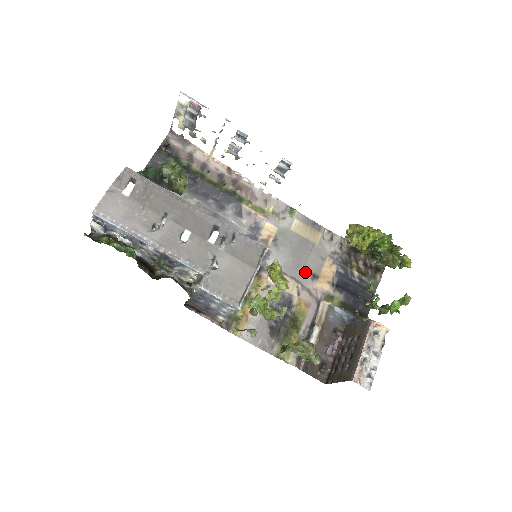
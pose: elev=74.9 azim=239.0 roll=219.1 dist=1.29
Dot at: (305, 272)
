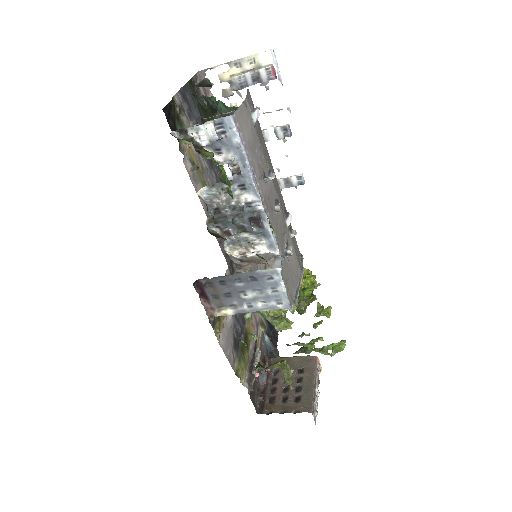
Dot at: occluded
